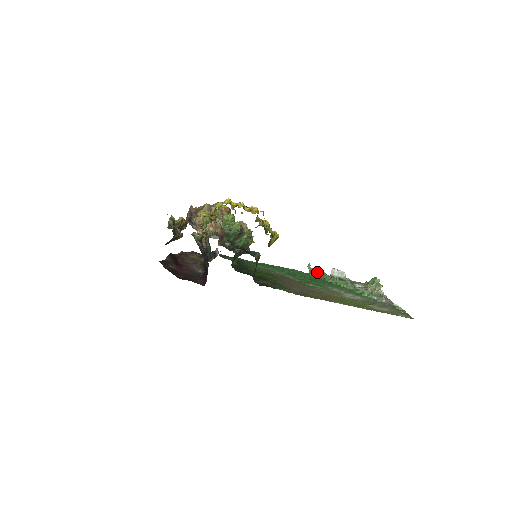
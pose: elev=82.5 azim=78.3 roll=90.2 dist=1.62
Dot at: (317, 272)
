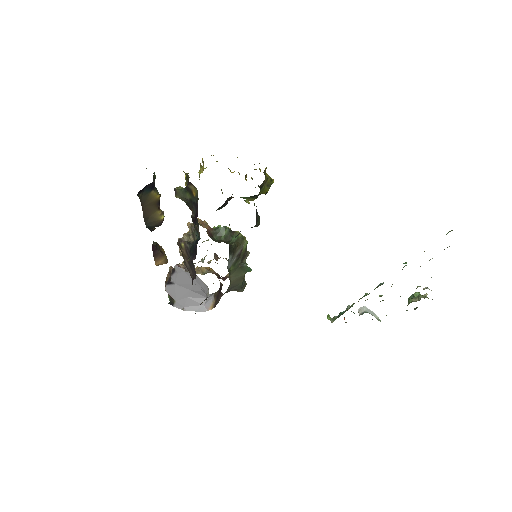
Dot at: (341, 312)
